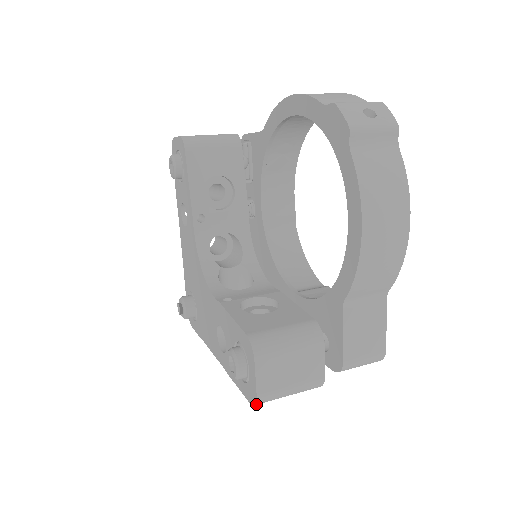
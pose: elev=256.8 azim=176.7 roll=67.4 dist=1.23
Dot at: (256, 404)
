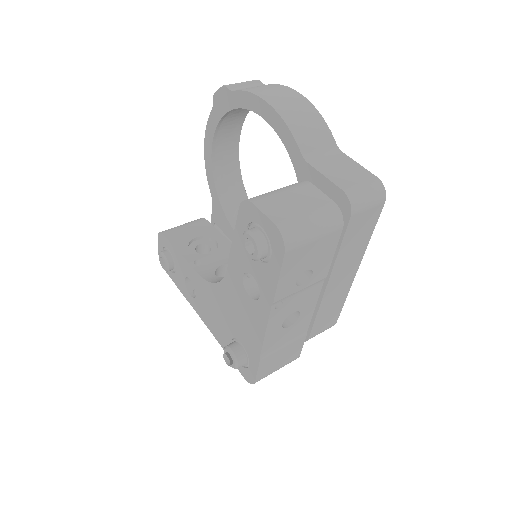
Dot at: (284, 239)
